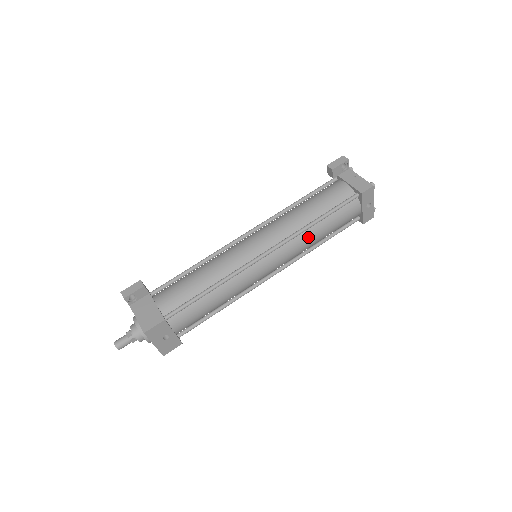
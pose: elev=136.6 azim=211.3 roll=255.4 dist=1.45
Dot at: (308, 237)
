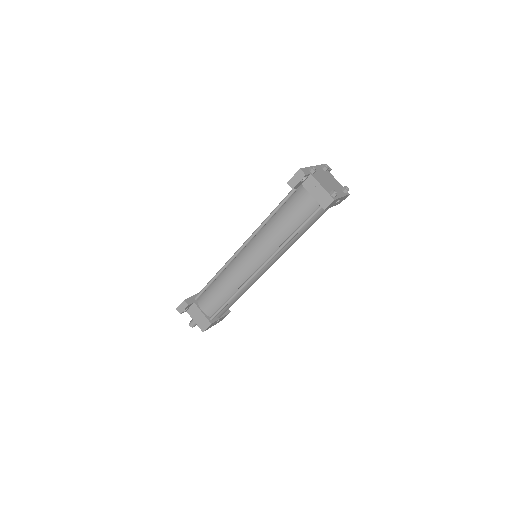
Dot at: (290, 244)
